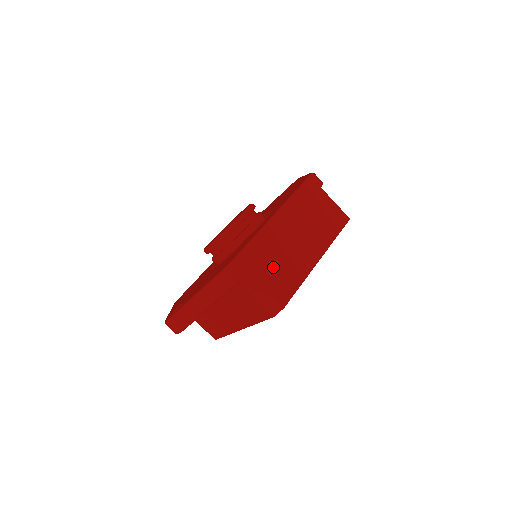
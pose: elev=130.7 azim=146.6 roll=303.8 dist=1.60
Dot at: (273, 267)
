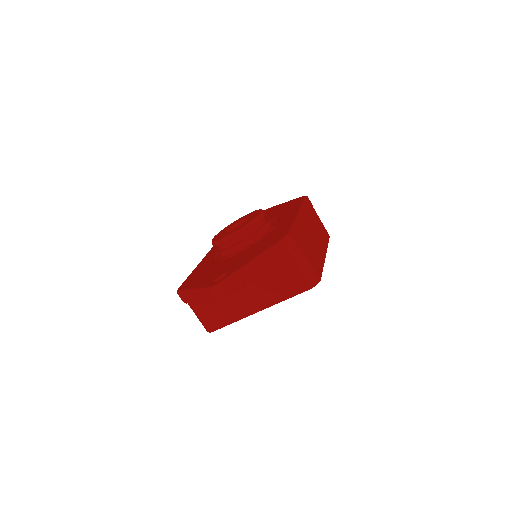
Dot at: (308, 249)
